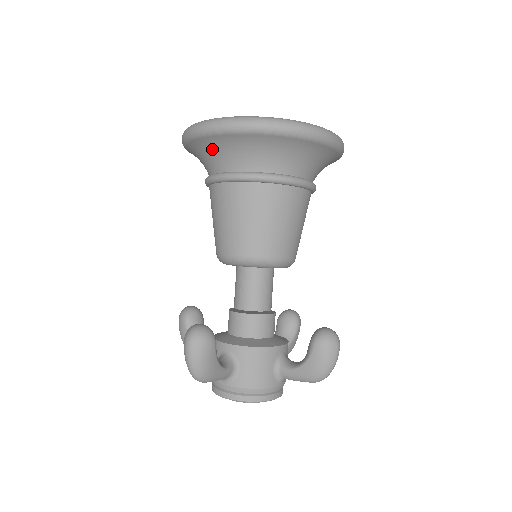
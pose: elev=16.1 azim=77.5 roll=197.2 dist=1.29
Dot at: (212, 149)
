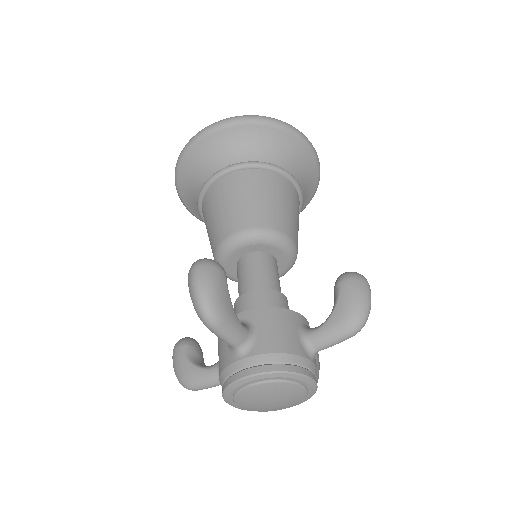
Dot at: (204, 157)
